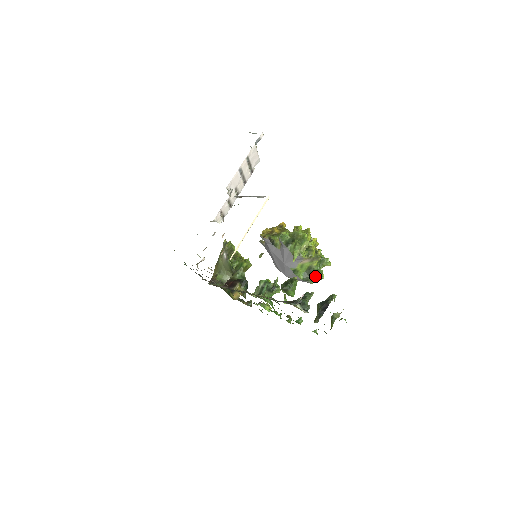
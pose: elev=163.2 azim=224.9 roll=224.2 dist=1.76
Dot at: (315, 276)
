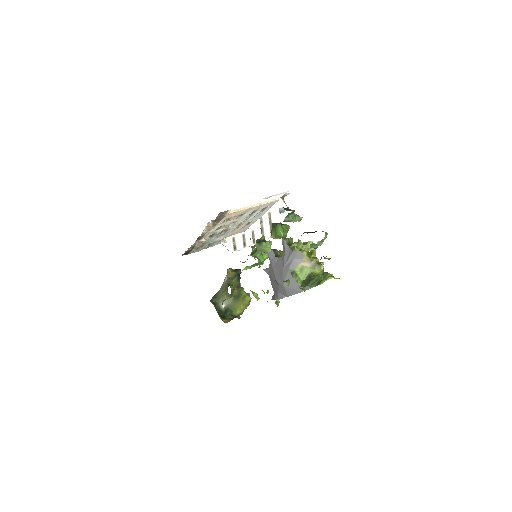
Dot at: (315, 282)
